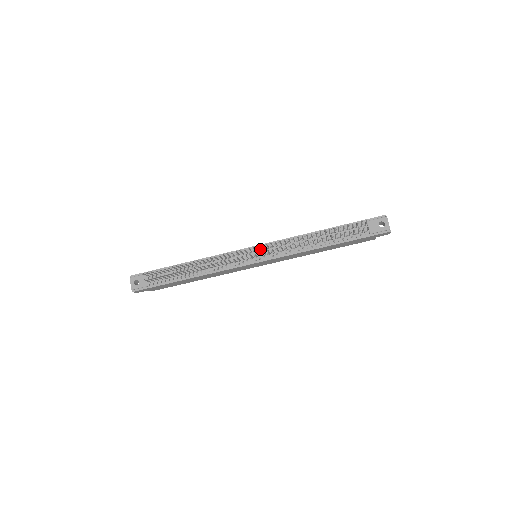
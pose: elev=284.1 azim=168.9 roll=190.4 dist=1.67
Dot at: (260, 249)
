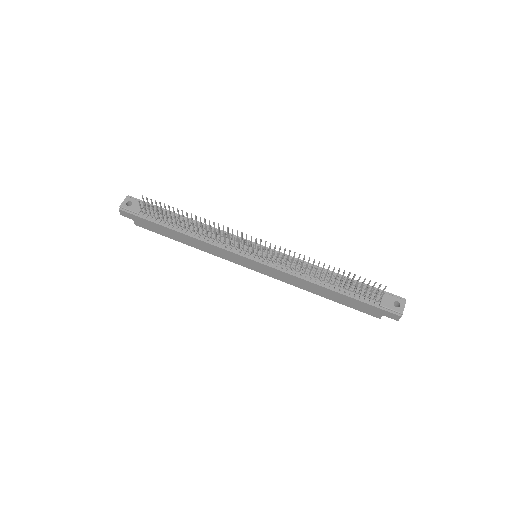
Dot at: (265, 249)
